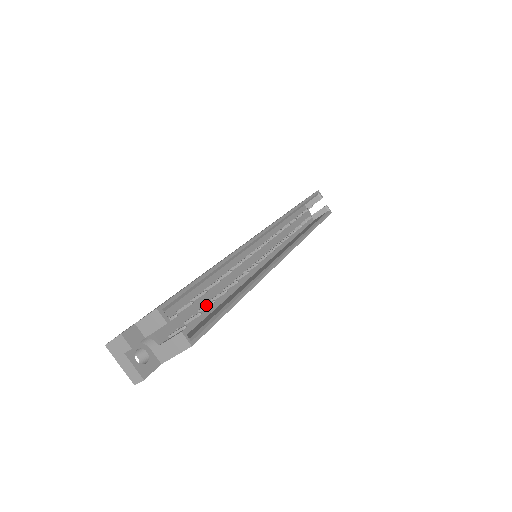
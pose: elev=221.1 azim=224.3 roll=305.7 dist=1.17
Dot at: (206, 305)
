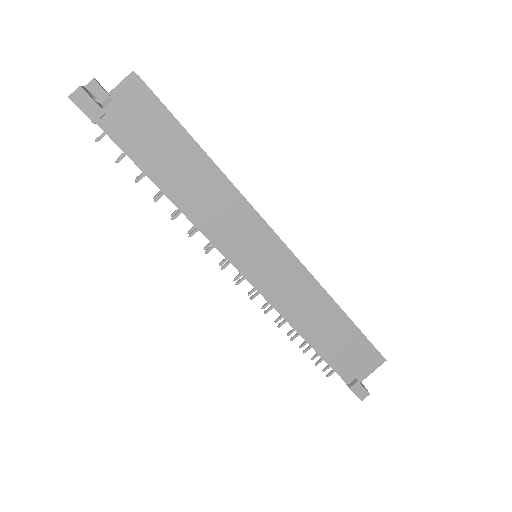
Dot at: occluded
